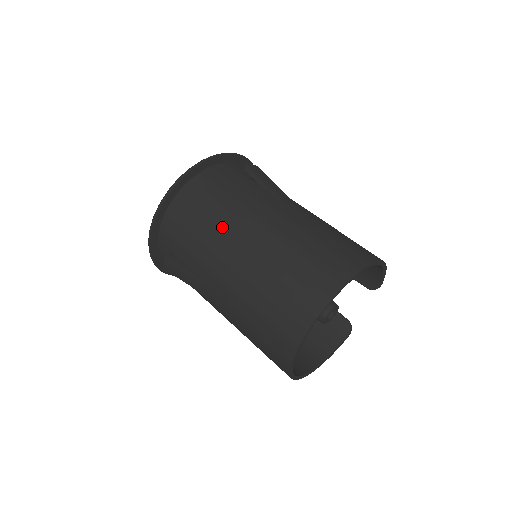
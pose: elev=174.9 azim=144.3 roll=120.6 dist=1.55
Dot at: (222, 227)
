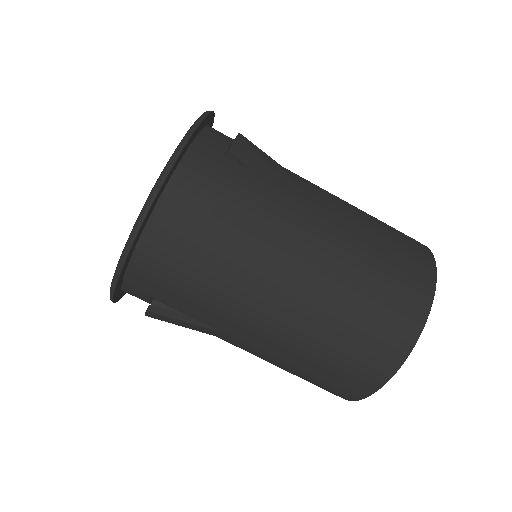
Dot at: (242, 273)
